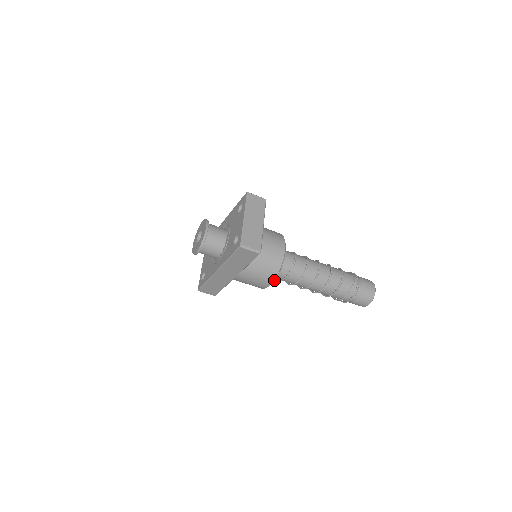
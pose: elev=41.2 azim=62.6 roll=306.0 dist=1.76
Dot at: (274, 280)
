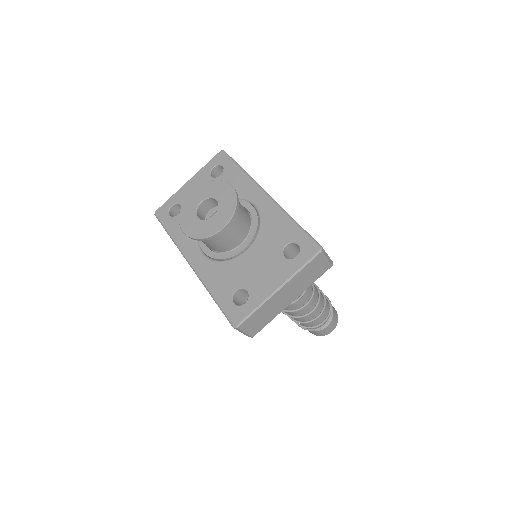
Dot at: occluded
